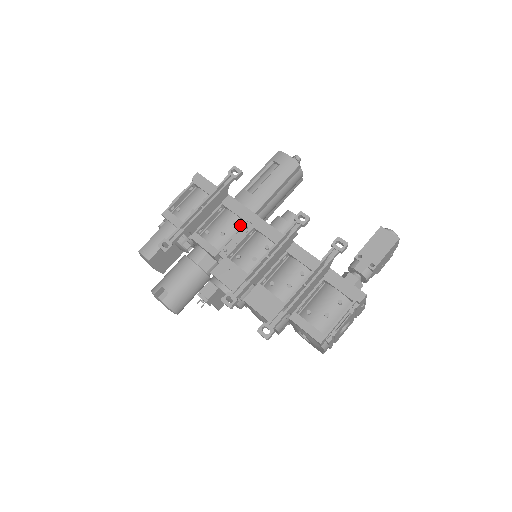
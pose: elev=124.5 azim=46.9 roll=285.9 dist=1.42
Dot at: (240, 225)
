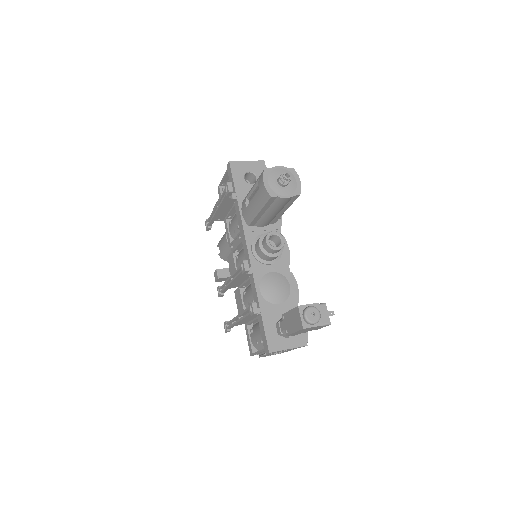
Dot at: occluded
